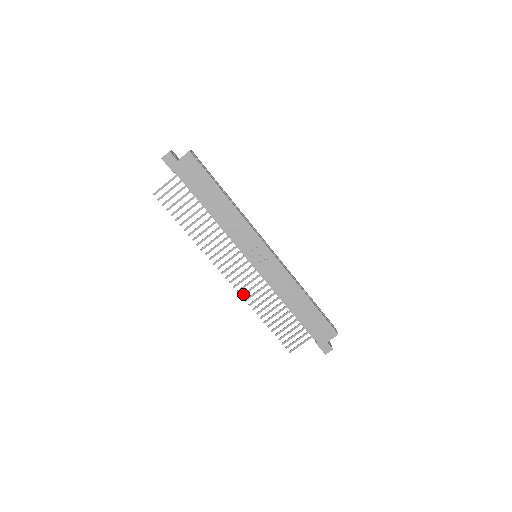
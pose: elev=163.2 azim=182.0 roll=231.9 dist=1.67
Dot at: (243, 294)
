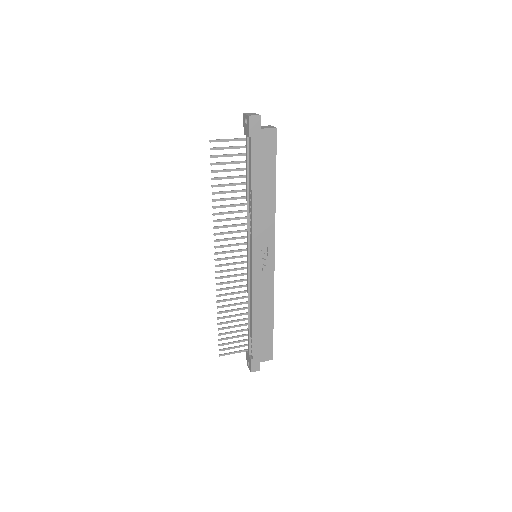
Dot at: (219, 283)
